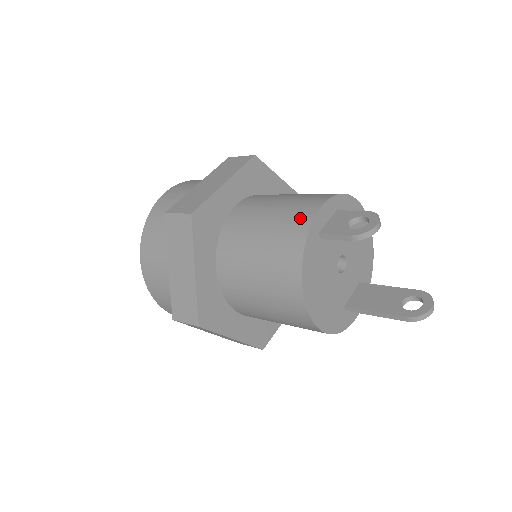
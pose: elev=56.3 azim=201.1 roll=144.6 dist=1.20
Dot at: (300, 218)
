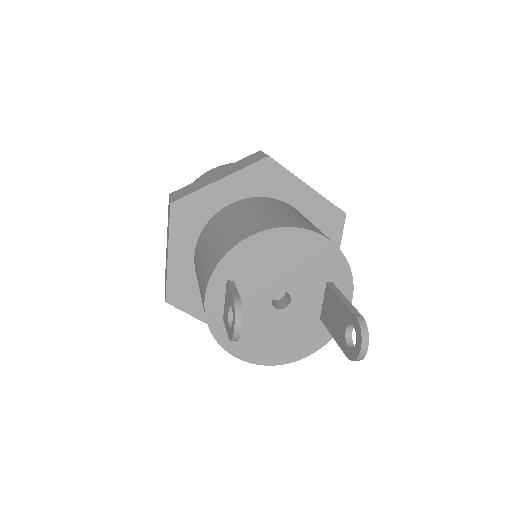
Dot at: occluded
